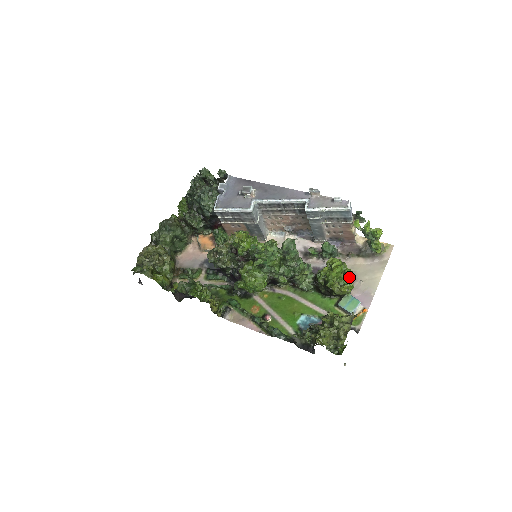
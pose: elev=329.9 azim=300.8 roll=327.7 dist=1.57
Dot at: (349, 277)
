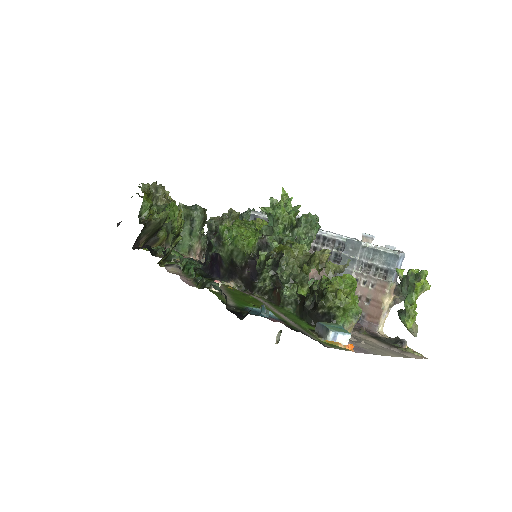
Dot at: (353, 312)
